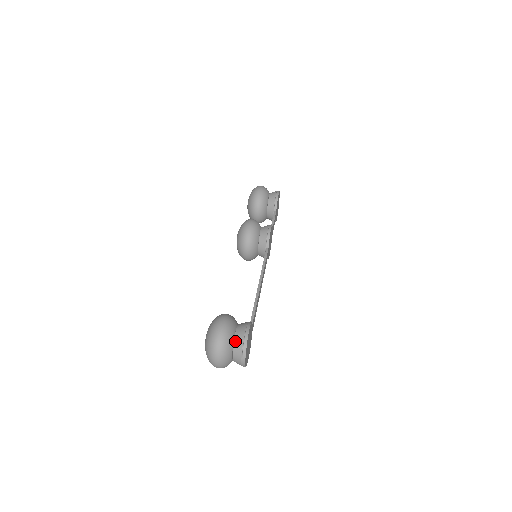
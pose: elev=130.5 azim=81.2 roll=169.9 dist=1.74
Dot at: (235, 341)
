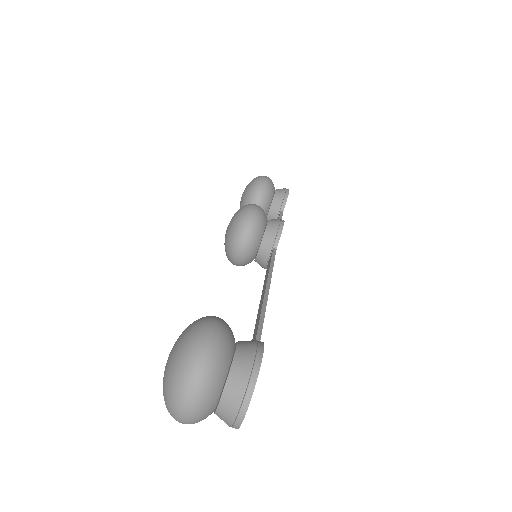
Dot at: (233, 369)
